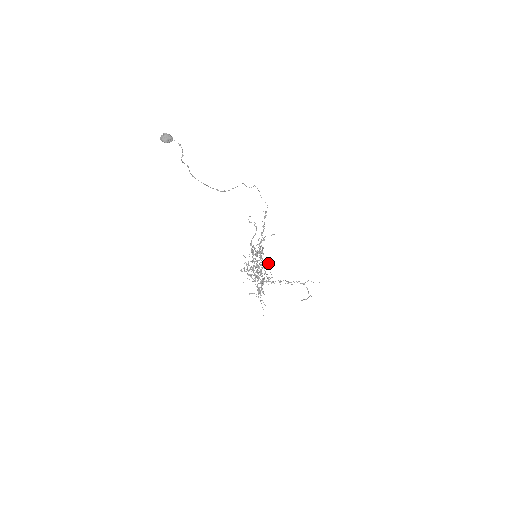
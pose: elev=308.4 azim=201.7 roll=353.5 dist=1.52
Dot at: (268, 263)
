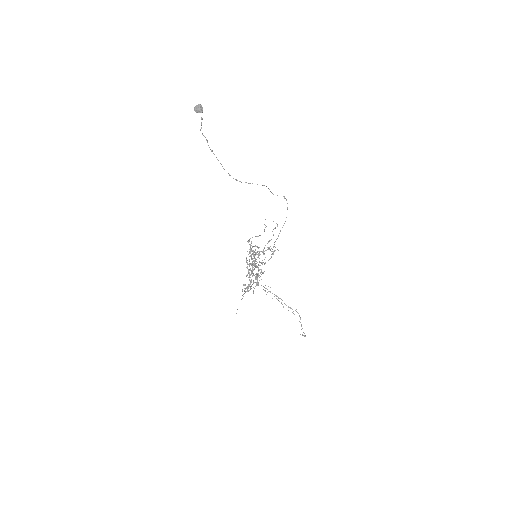
Dot at: occluded
